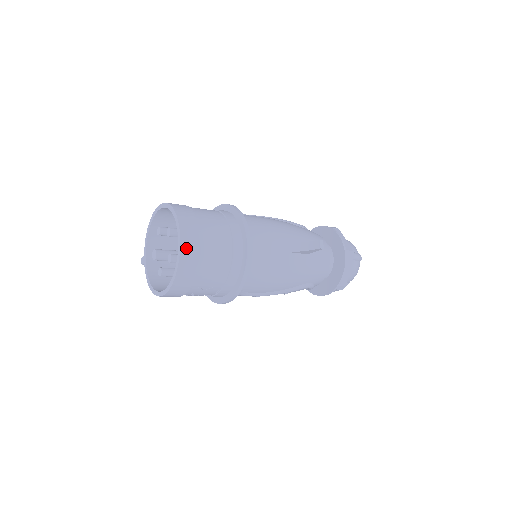
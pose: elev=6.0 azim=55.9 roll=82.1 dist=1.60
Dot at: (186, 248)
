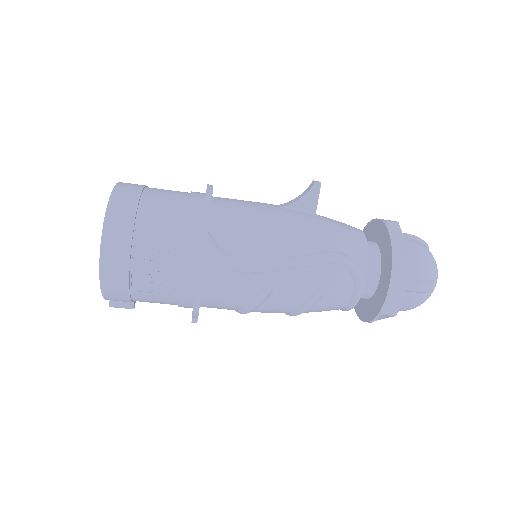
Dot at: (123, 186)
